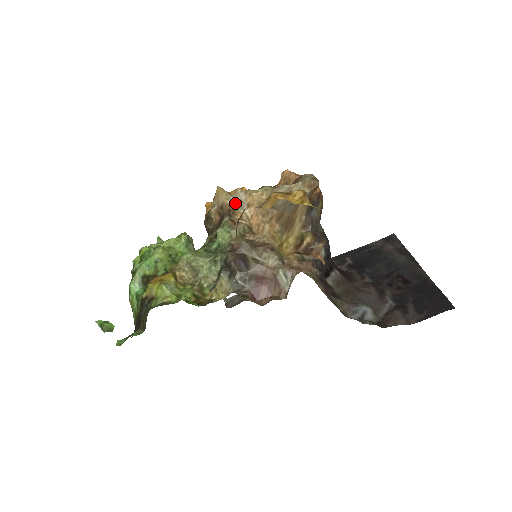
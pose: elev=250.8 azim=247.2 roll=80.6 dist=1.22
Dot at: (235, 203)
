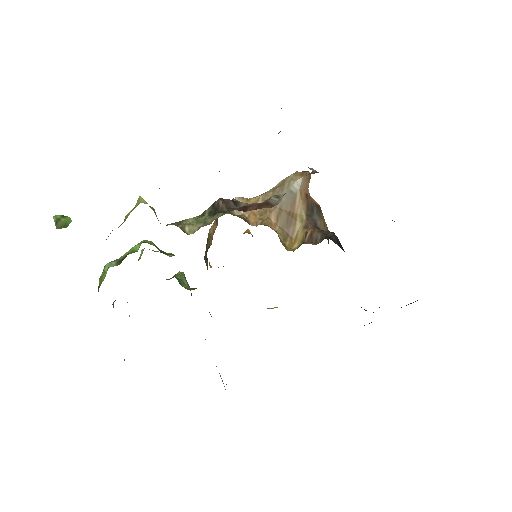
Dot at: occluded
